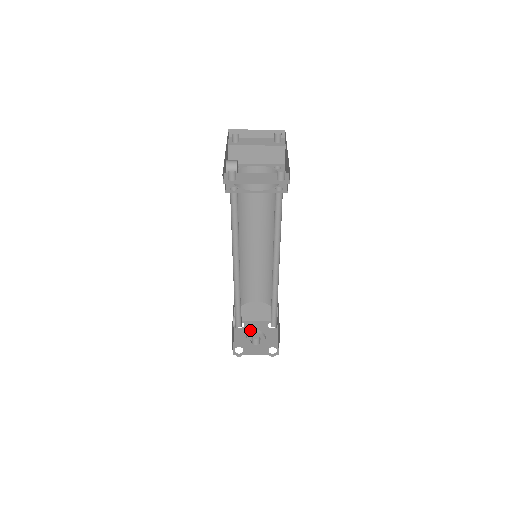
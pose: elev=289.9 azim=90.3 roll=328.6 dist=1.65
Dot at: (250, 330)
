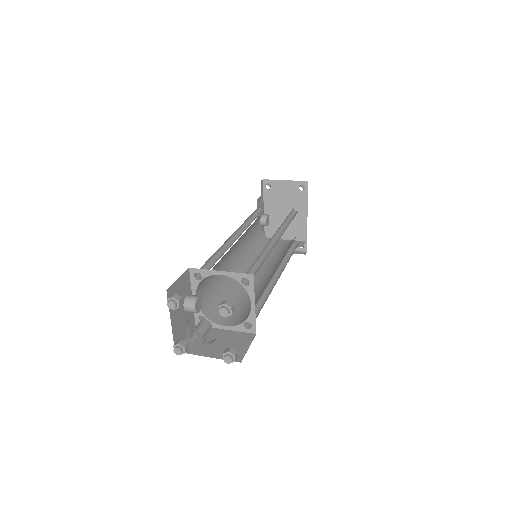
Dot at: occluded
